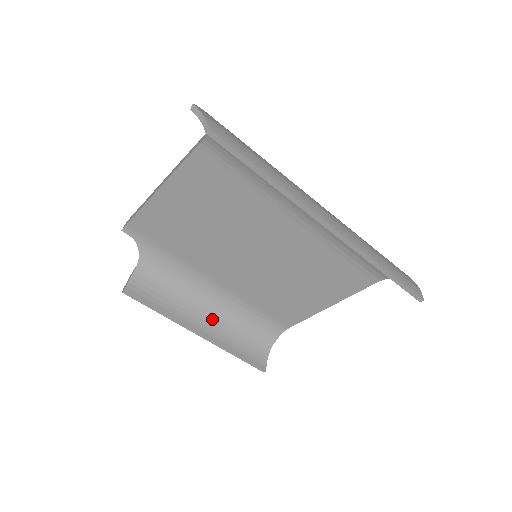
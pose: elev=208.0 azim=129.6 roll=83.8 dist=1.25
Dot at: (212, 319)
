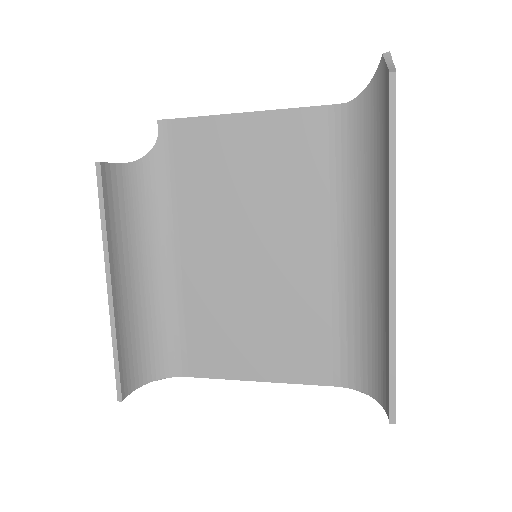
Dot at: (133, 288)
